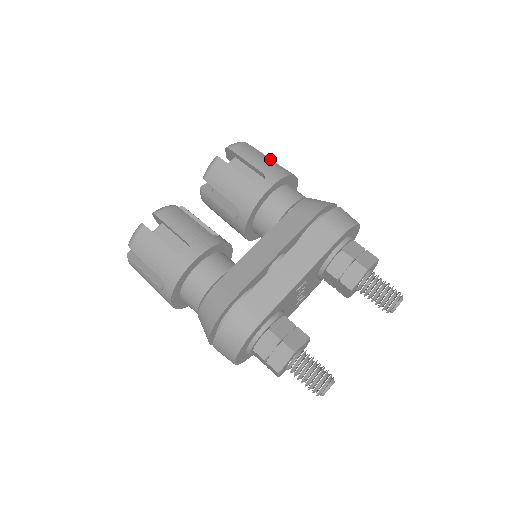
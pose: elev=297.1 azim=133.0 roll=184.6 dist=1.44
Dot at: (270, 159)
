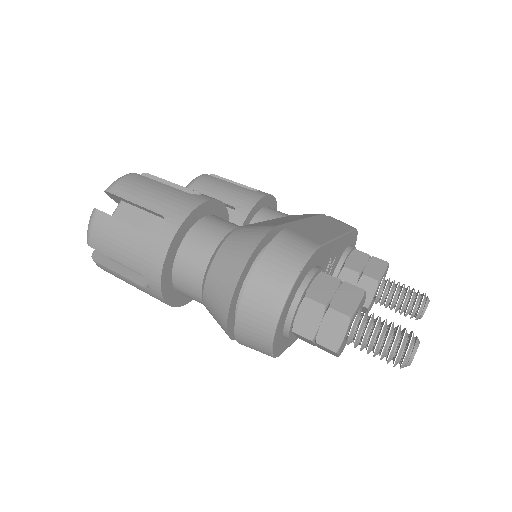
Dot at: occluded
